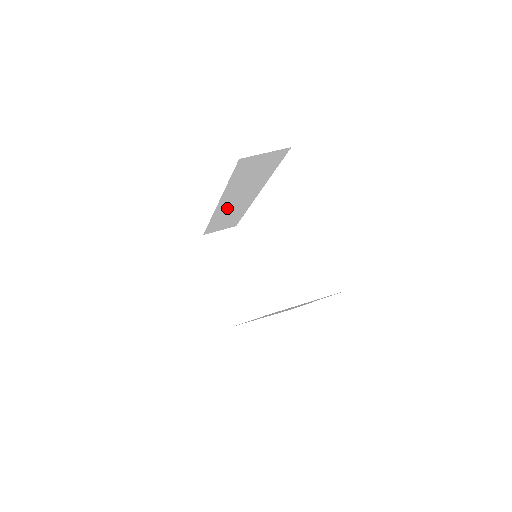
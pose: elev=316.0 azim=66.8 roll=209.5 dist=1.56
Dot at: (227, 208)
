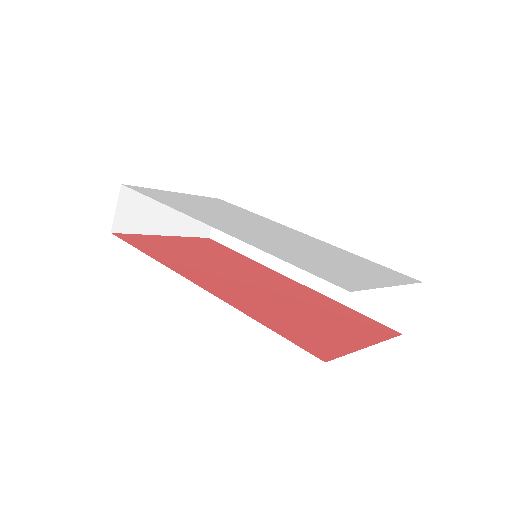
Dot at: occluded
